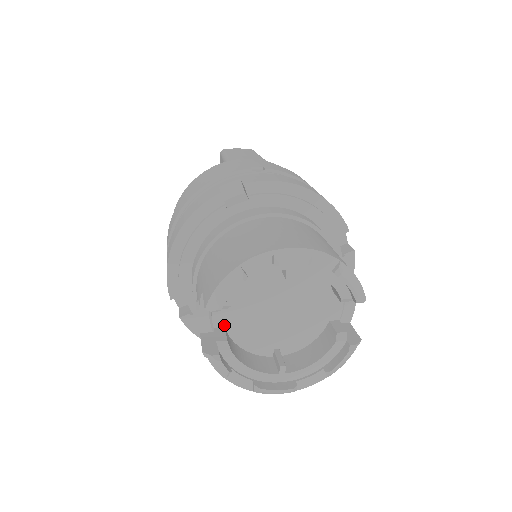
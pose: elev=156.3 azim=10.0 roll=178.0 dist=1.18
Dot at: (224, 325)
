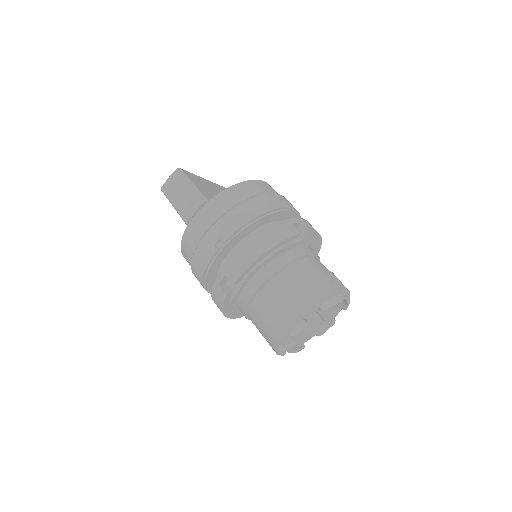
Dot at: occluded
